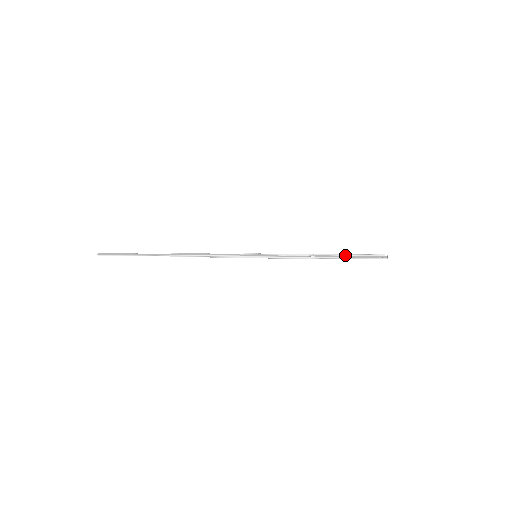
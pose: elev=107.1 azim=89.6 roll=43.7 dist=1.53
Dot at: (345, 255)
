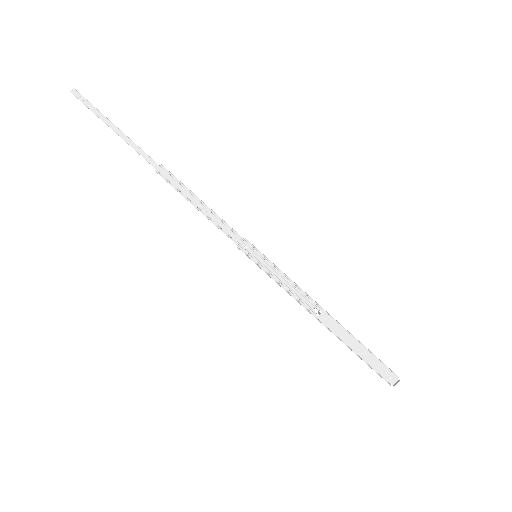
Dot at: (357, 340)
